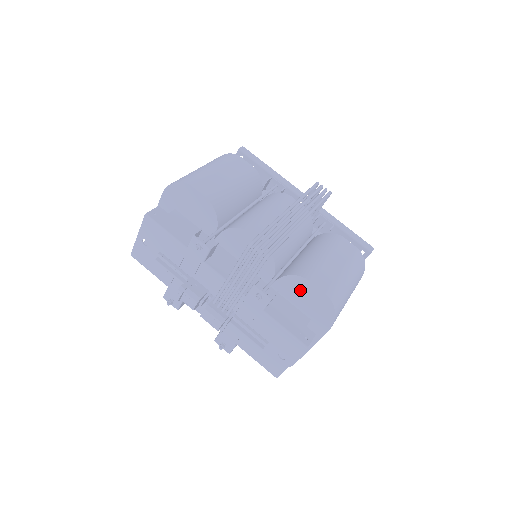
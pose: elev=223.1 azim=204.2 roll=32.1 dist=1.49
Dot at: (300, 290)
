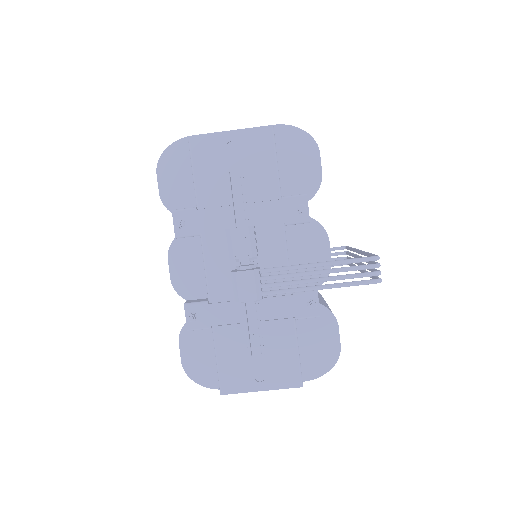
Dot at: (319, 326)
